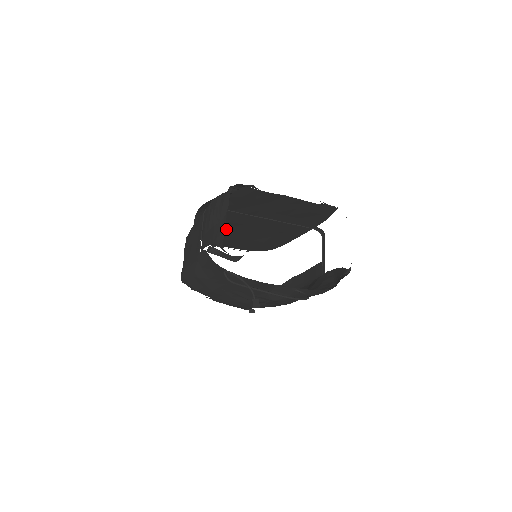
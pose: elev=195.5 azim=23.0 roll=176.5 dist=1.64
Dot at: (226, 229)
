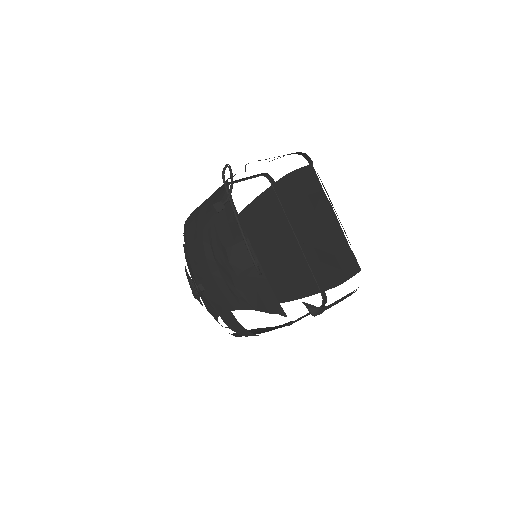
Dot at: (258, 231)
